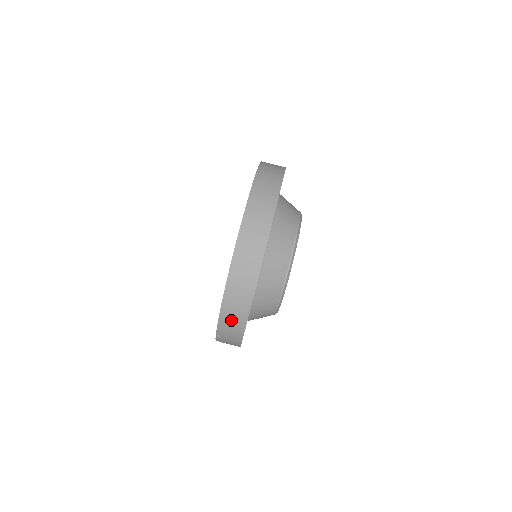
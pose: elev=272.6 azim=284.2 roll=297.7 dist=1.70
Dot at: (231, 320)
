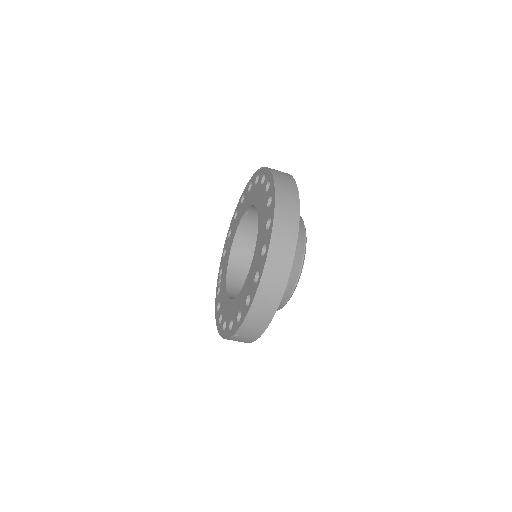
Dot at: (256, 320)
